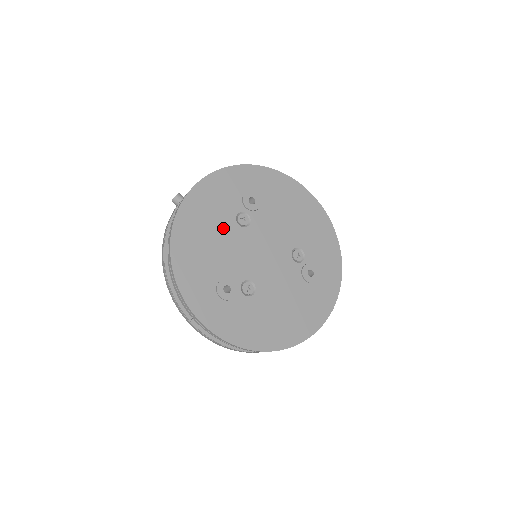
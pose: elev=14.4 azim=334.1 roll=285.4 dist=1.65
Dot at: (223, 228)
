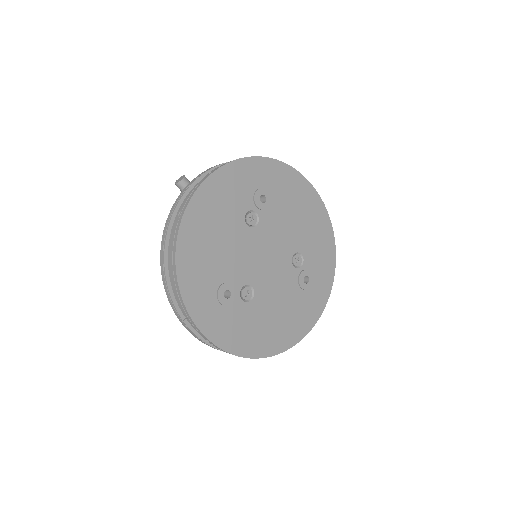
Dot at: (231, 227)
